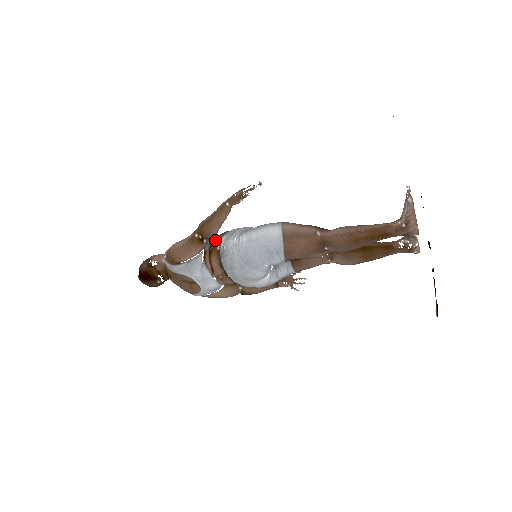
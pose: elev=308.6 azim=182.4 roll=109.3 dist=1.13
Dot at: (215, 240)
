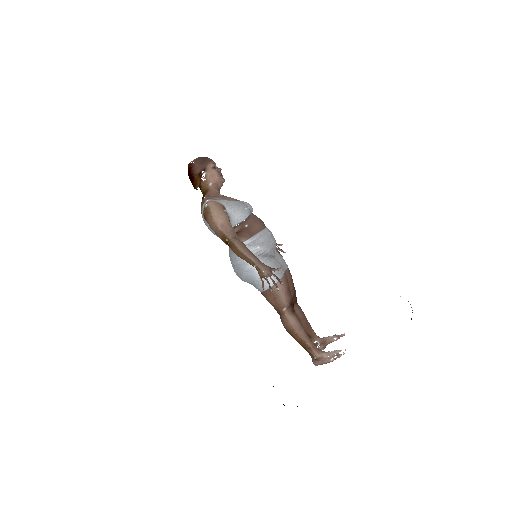
Dot at: (241, 237)
